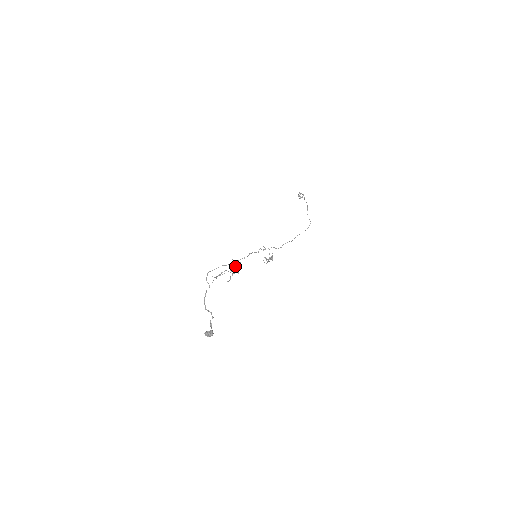
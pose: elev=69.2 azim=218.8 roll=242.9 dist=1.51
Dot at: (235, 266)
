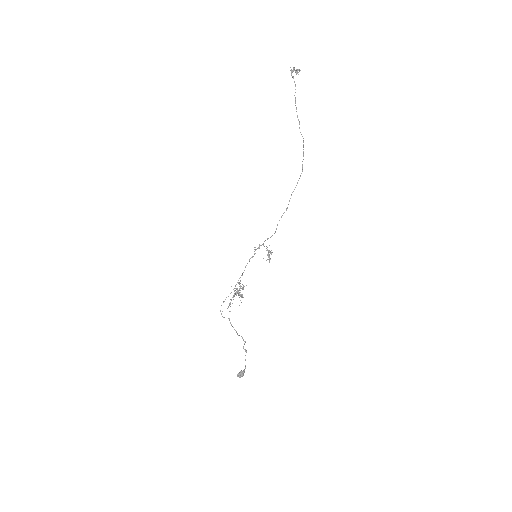
Dot at: (236, 293)
